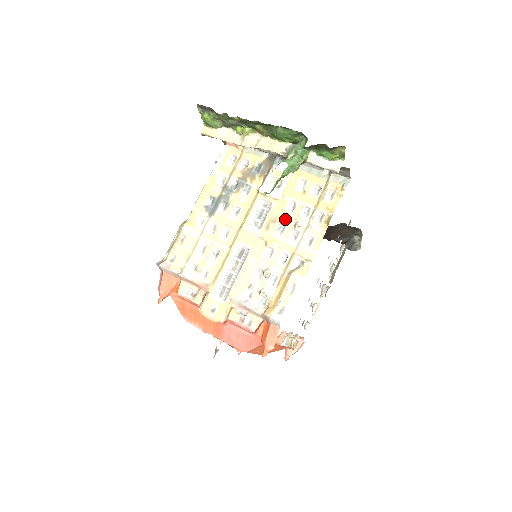
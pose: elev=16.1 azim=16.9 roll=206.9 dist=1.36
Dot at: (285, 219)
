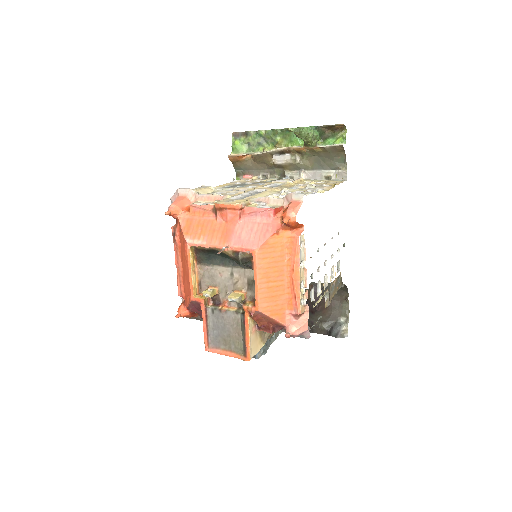
Dot at: (297, 185)
